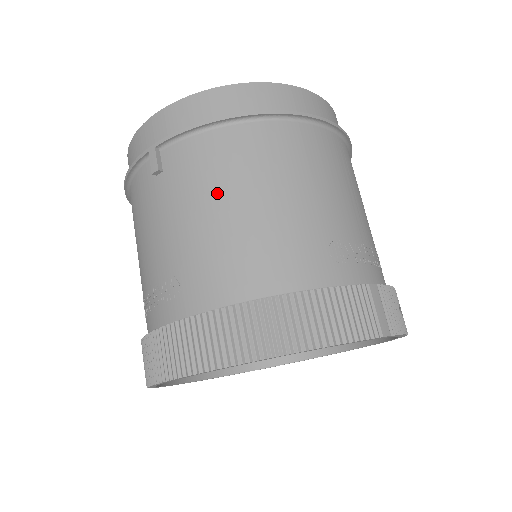
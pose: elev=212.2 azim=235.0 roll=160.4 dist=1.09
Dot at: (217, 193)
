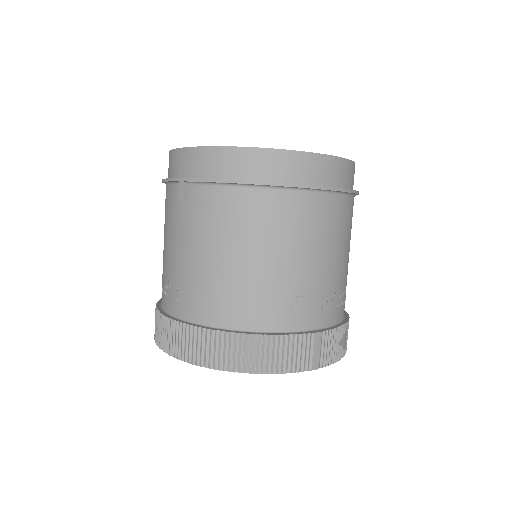
Dot at: (220, 241)
